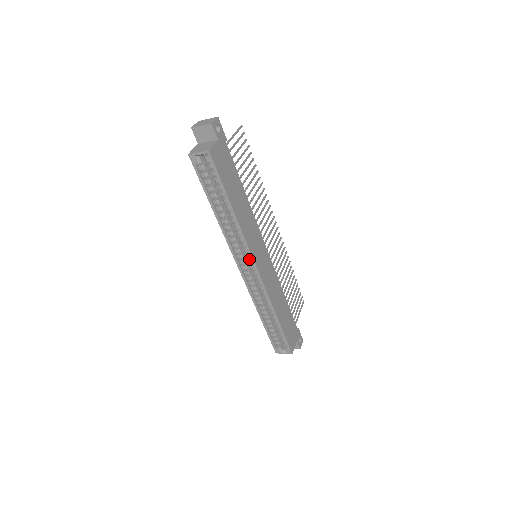
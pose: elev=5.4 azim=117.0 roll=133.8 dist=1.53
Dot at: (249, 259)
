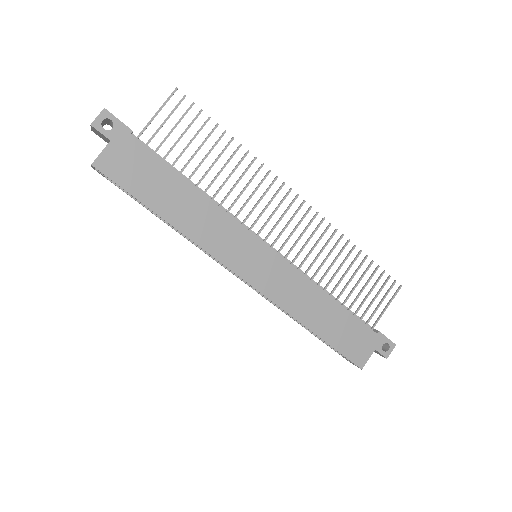
Dot at: occluded
